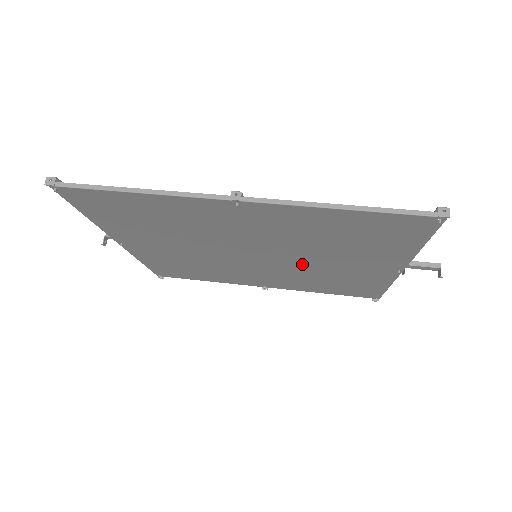
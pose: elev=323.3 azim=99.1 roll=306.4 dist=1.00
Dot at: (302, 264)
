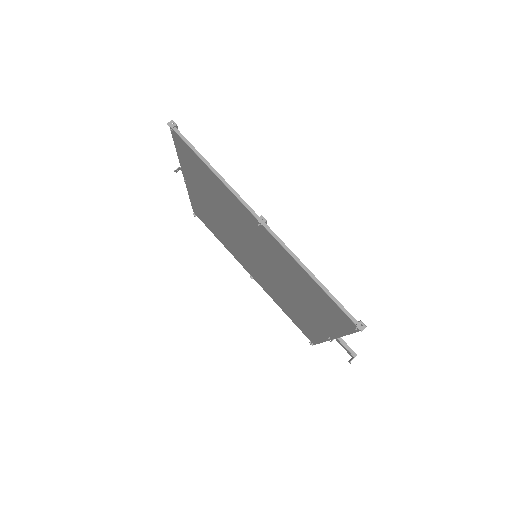
Dot at: (279, 284)
